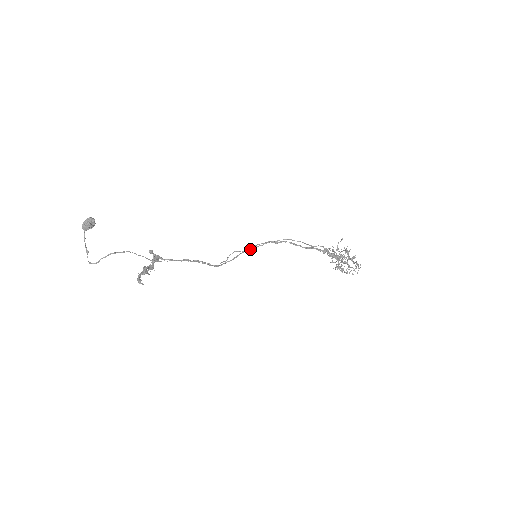
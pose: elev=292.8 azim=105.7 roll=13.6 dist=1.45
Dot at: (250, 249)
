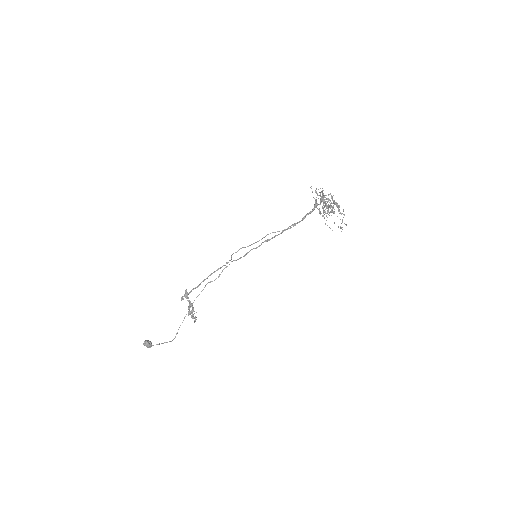
Dot at: occluded
